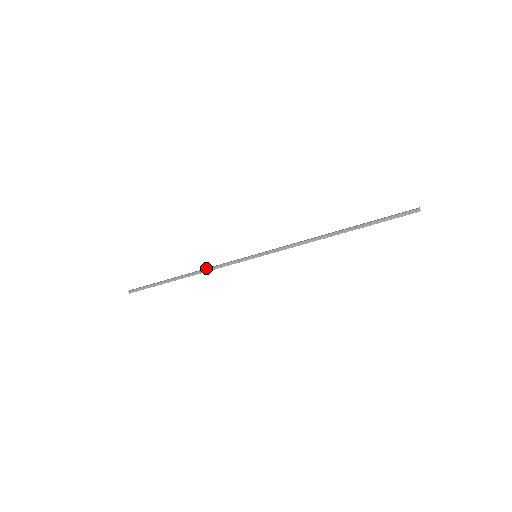
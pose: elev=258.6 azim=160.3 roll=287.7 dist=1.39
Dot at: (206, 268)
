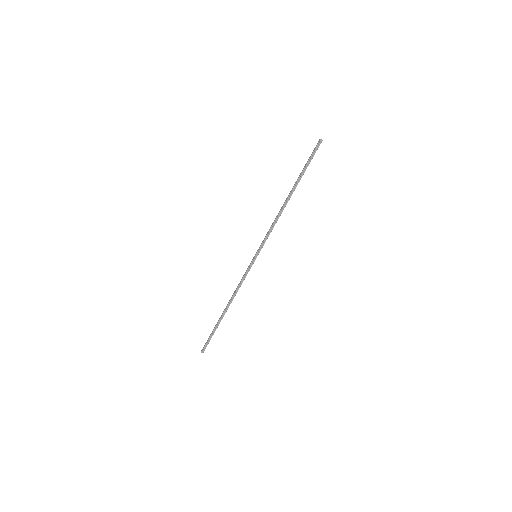
Dot at: (234, 292)
